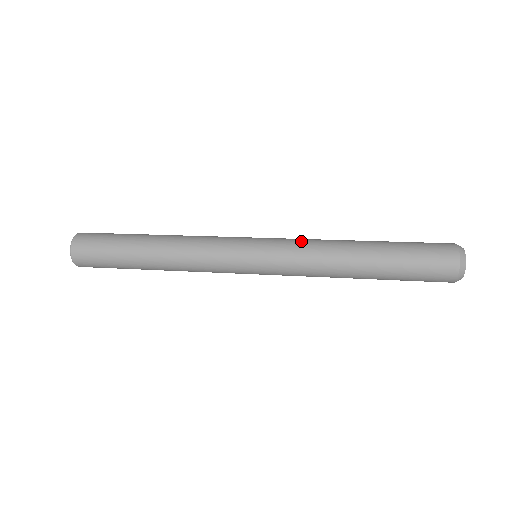
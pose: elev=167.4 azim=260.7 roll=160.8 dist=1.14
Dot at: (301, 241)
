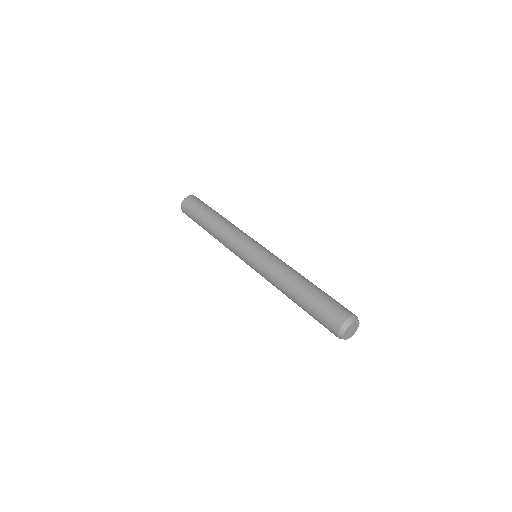
Dot at: (280, 260)
